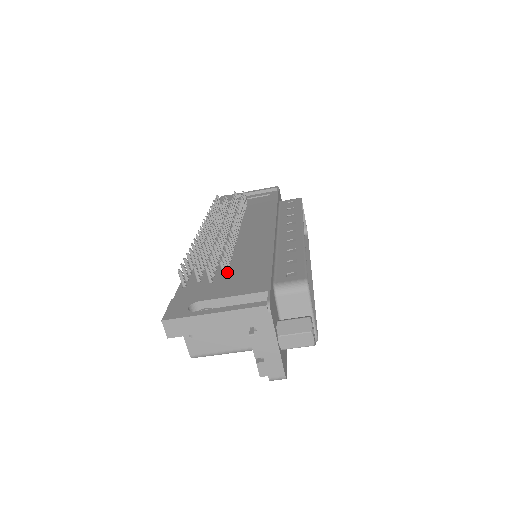
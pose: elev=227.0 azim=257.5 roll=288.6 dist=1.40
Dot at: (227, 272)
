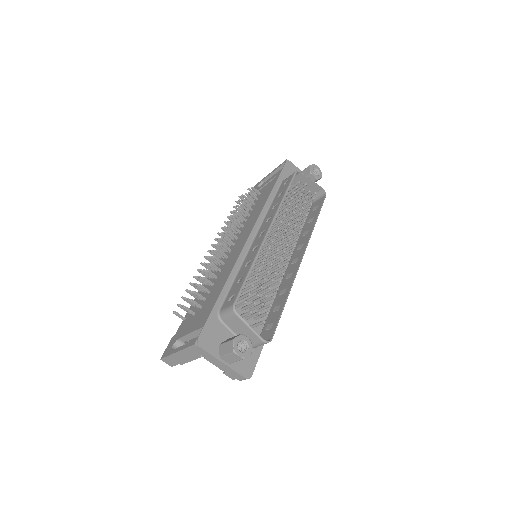
Dot at: (204, 302)
